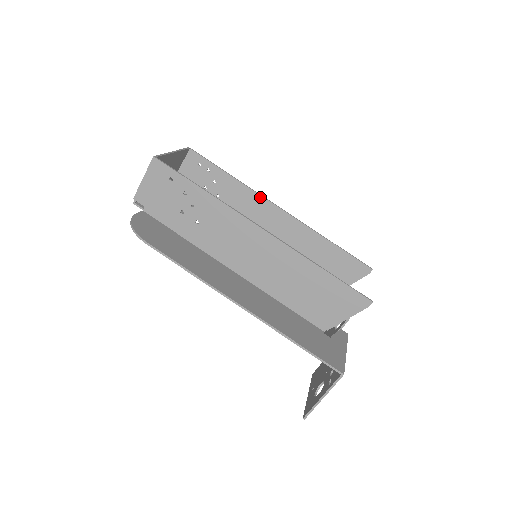
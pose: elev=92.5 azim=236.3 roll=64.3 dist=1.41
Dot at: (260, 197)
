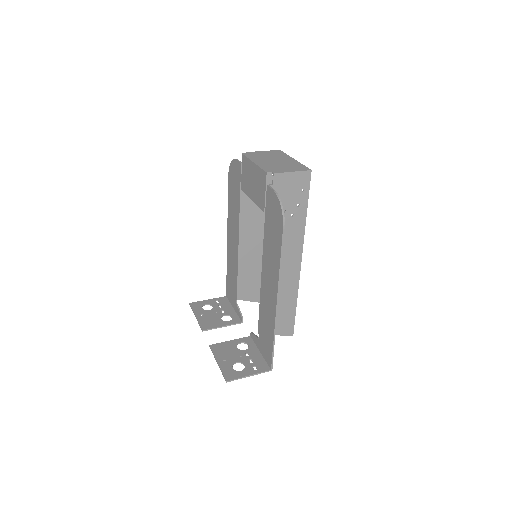
Dot at: occluded
